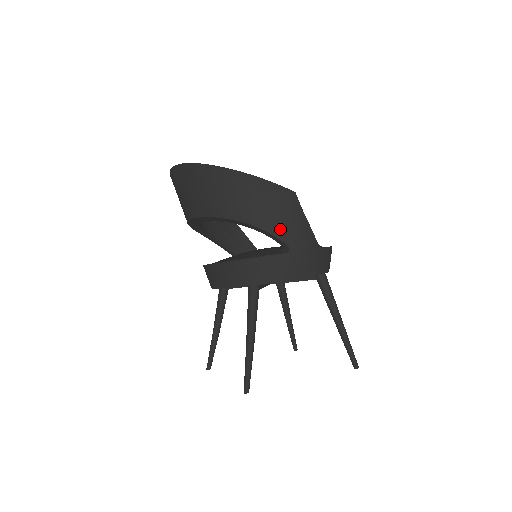
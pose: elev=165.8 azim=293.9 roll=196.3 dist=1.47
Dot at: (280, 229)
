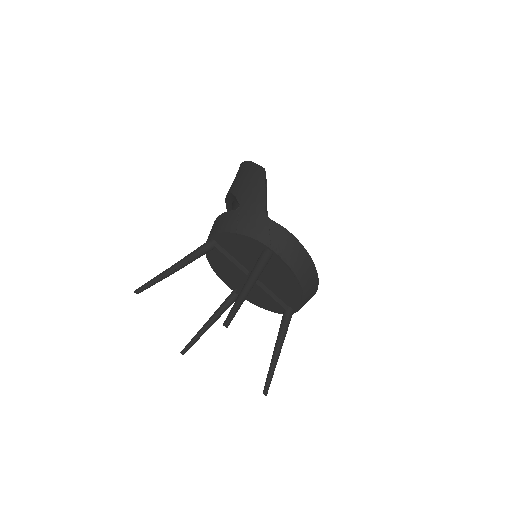
Dot at: (242, 193)
